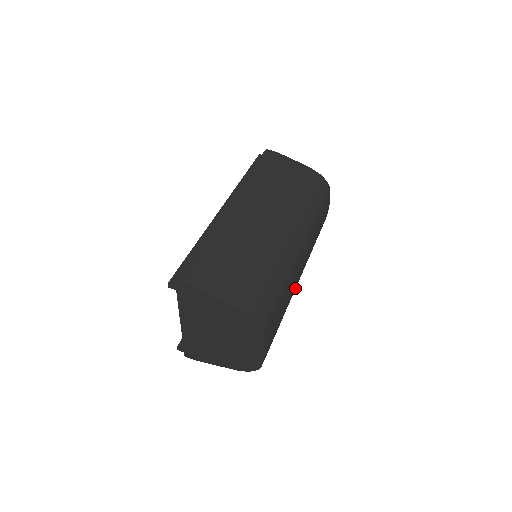
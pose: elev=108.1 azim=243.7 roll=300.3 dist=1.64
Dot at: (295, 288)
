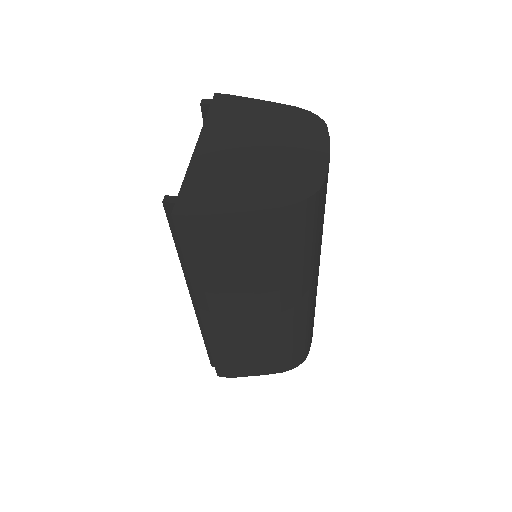
Dot at: occluded
